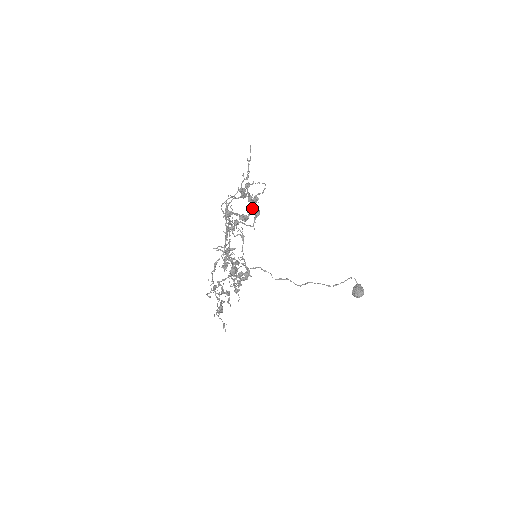
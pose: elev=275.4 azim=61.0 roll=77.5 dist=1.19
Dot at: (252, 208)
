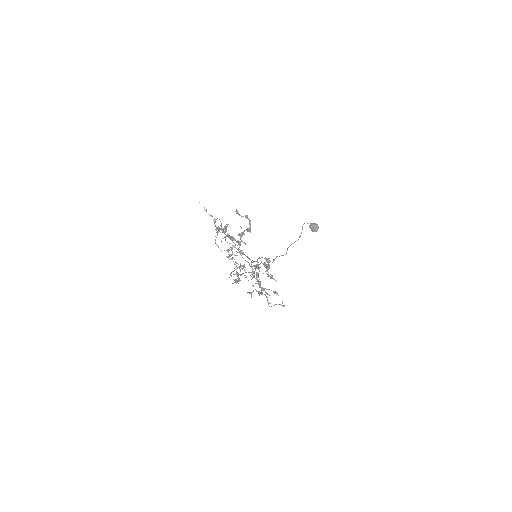
Dot at: (249, 221)
